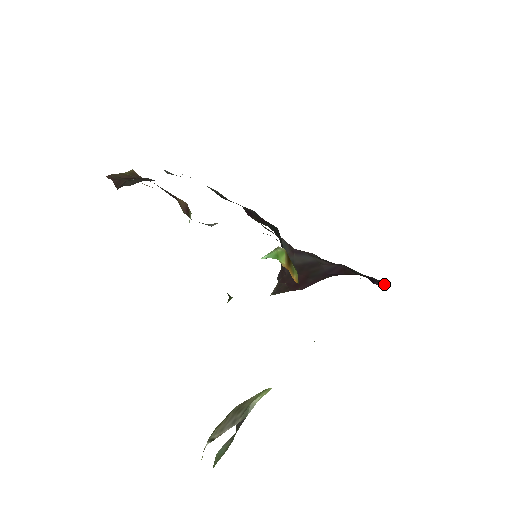
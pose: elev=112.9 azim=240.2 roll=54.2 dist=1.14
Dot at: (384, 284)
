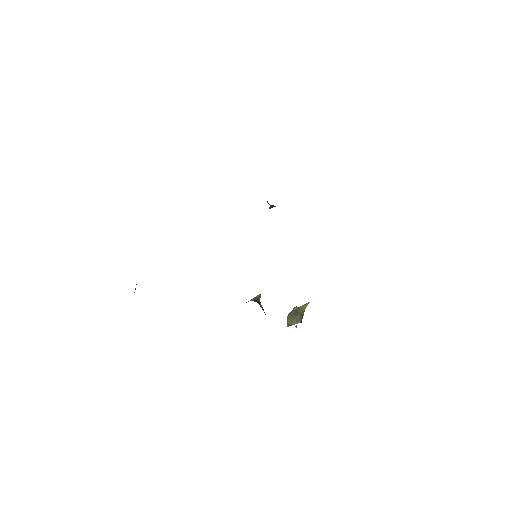
Dot at: occluded
